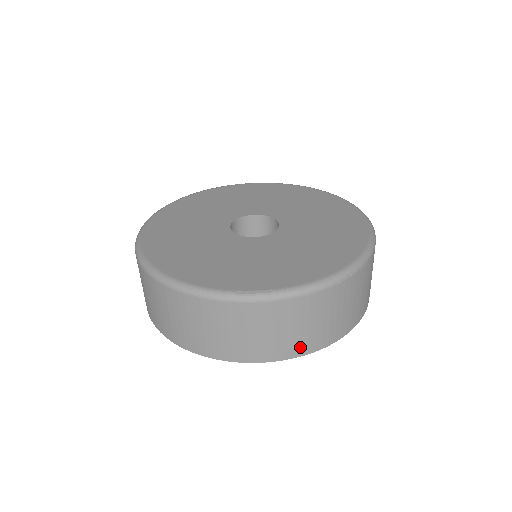
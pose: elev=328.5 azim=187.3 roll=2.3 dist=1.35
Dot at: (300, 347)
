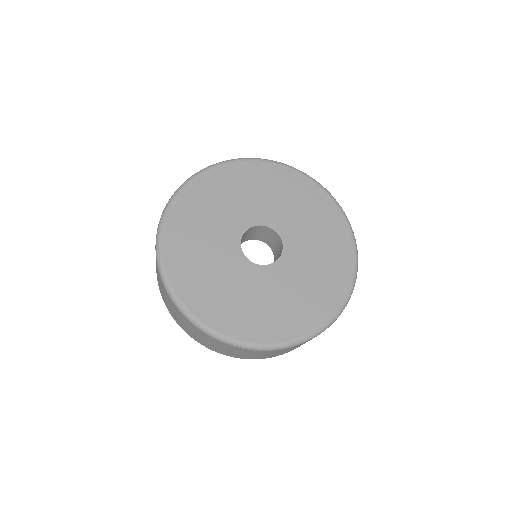
Dot at: (190, 334)
